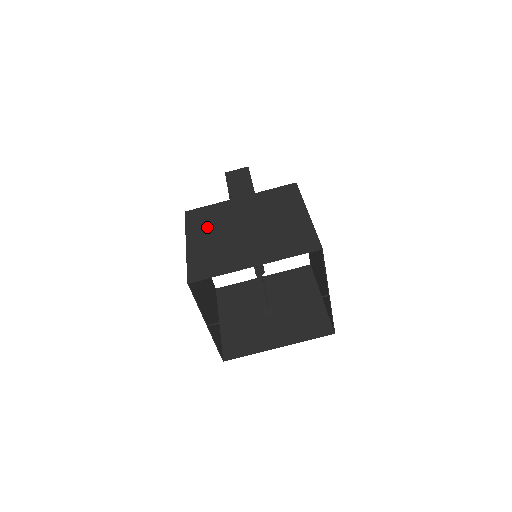
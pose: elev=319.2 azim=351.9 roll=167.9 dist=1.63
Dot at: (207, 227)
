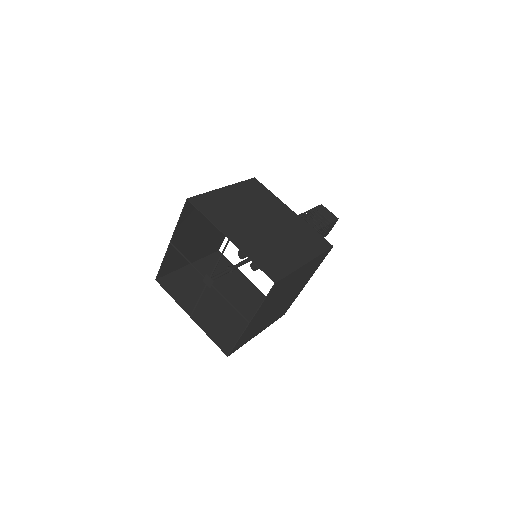
Dot at: (204, 247)
